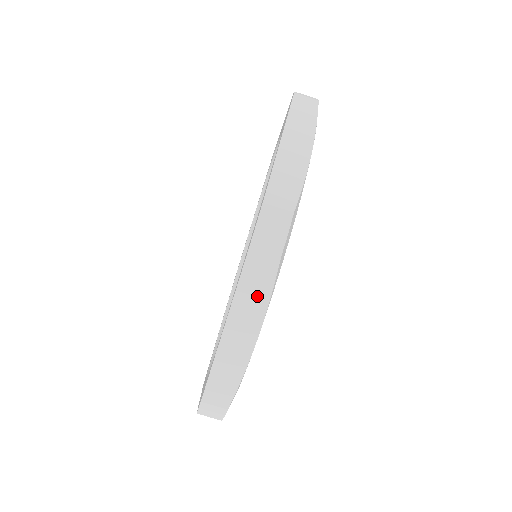
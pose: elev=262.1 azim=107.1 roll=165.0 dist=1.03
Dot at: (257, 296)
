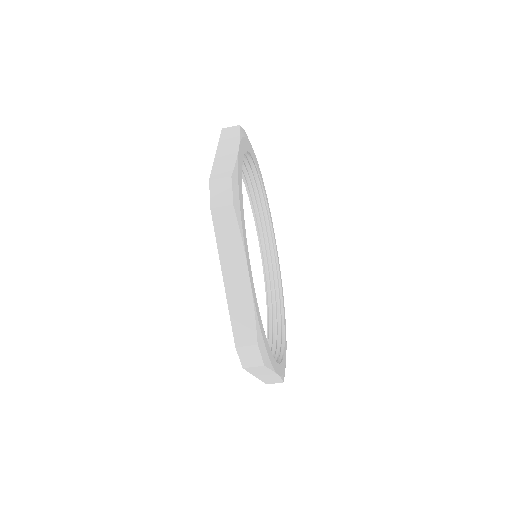
Dot at: (232, 241)
